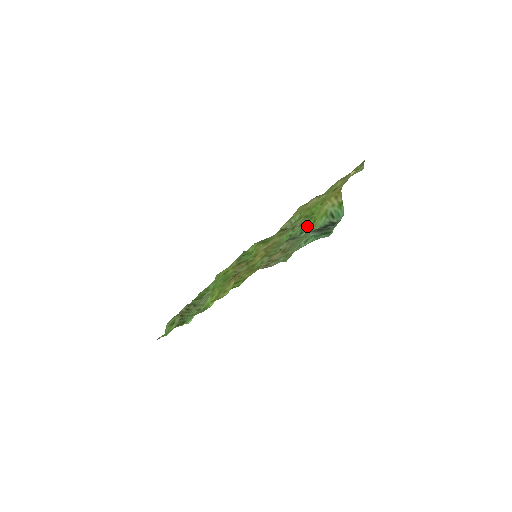
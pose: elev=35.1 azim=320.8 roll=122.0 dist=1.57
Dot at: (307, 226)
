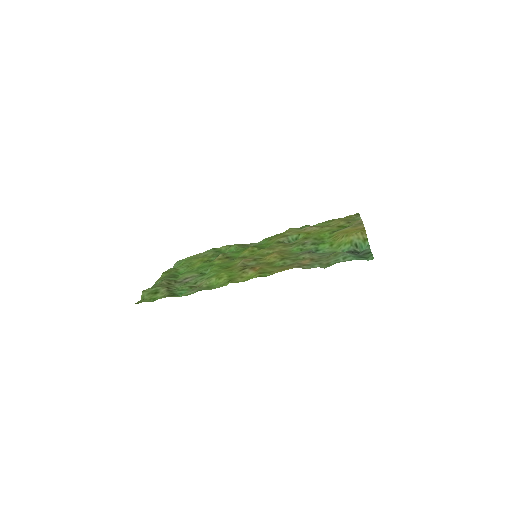
Dot at: (323, 247)
